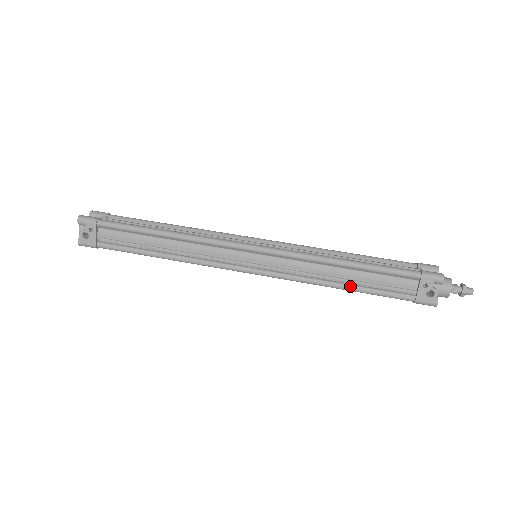
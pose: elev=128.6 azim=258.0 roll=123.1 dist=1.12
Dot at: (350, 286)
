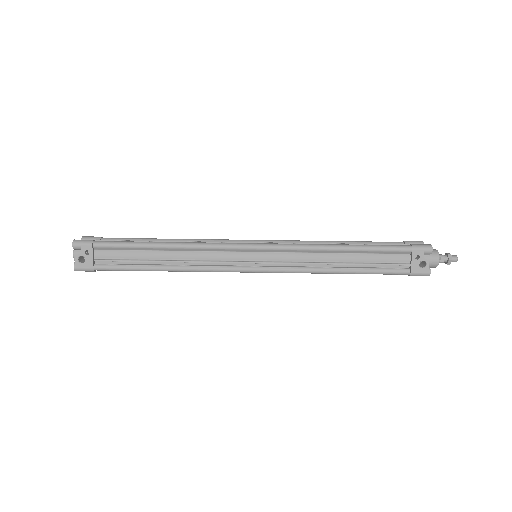
Dot at: (350, 269)
